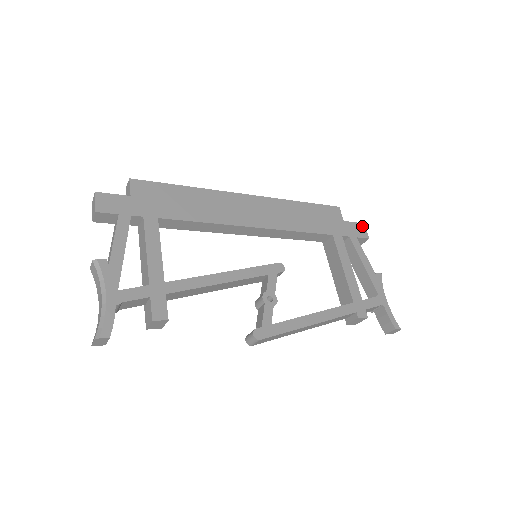
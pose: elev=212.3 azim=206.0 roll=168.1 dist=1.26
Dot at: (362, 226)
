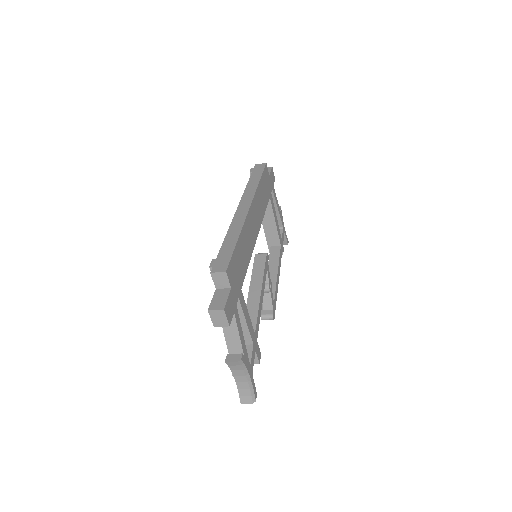
Dot at: occluded
